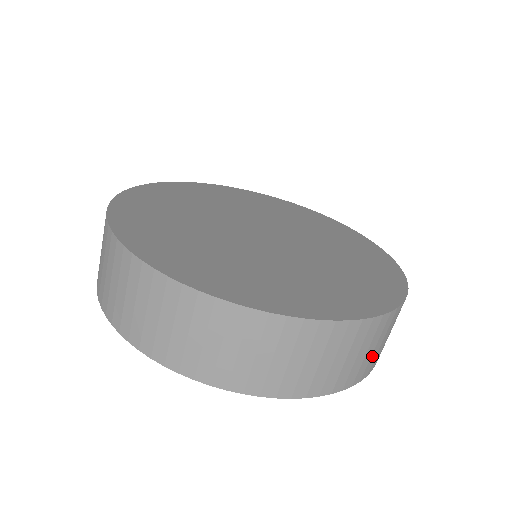
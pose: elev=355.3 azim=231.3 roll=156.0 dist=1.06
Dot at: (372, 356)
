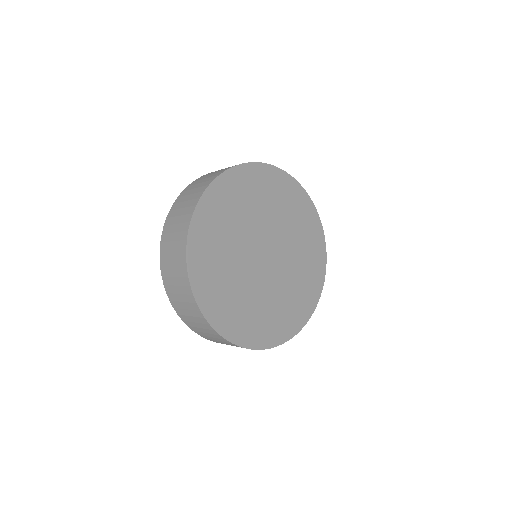
Dot at: occluded
